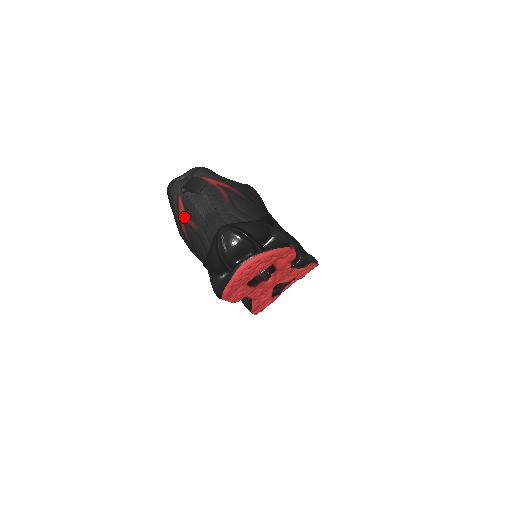
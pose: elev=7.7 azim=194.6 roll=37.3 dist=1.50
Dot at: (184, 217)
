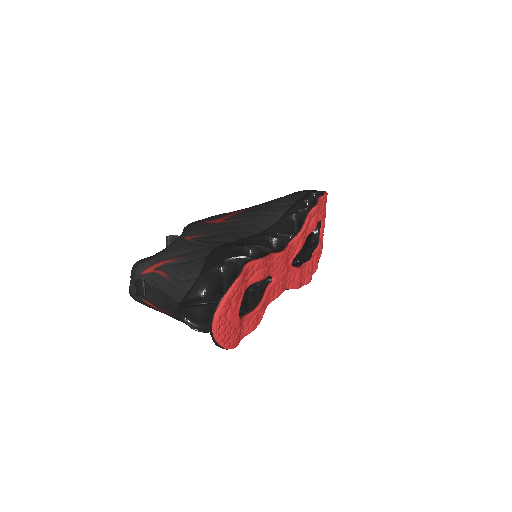
Dot at: (159, 310)
